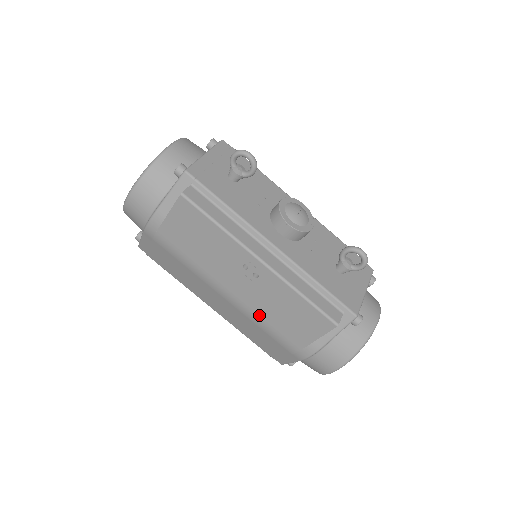
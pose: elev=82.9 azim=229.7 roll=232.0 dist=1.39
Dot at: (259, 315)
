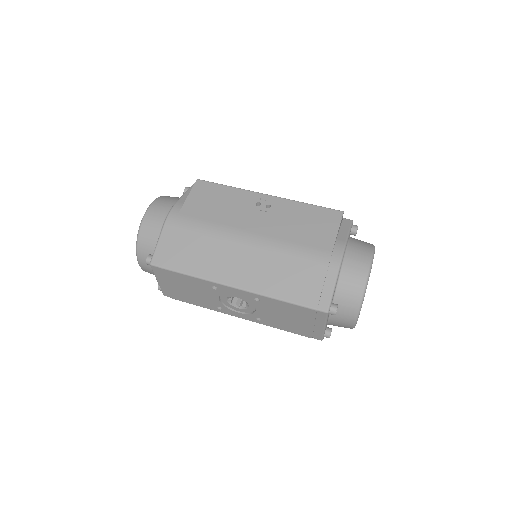
Dot at: (284, 239)
